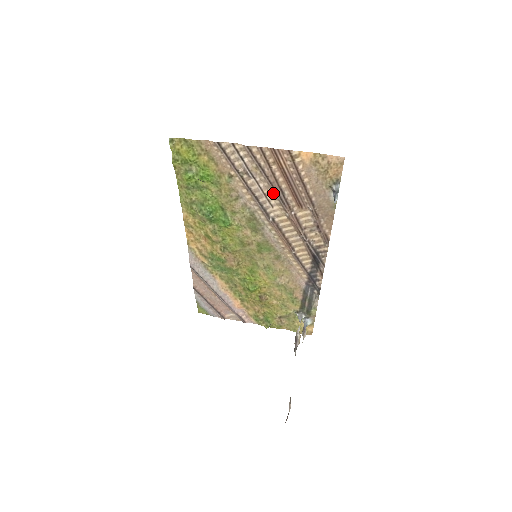
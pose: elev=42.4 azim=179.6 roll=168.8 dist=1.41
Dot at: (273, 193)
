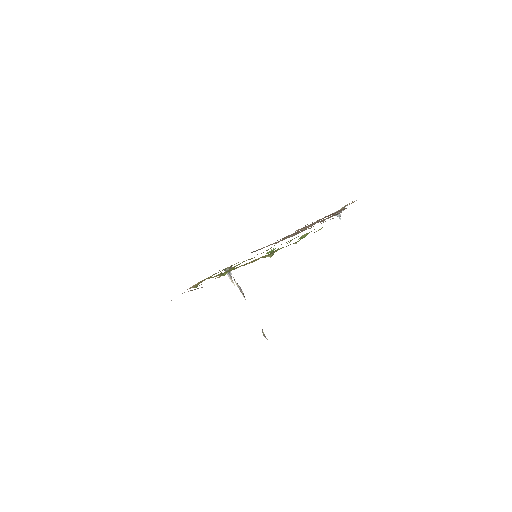
Dot at: (314, 224)
